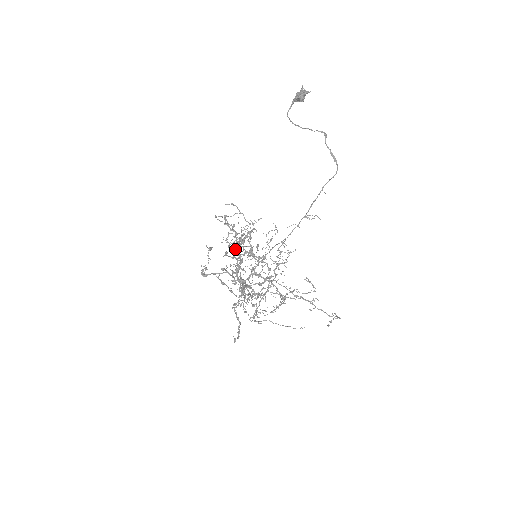
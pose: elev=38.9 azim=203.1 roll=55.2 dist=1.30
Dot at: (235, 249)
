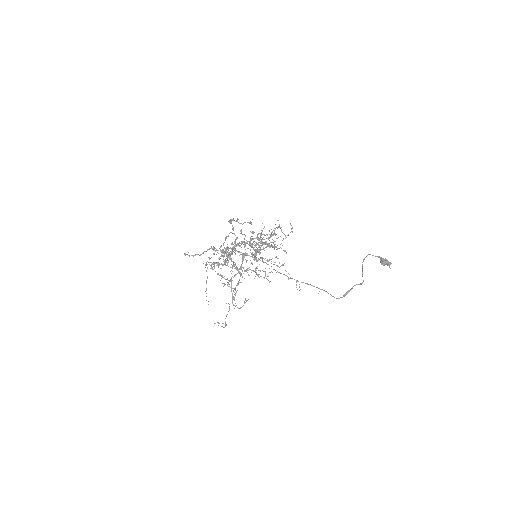
Dot at: (258, 239)
